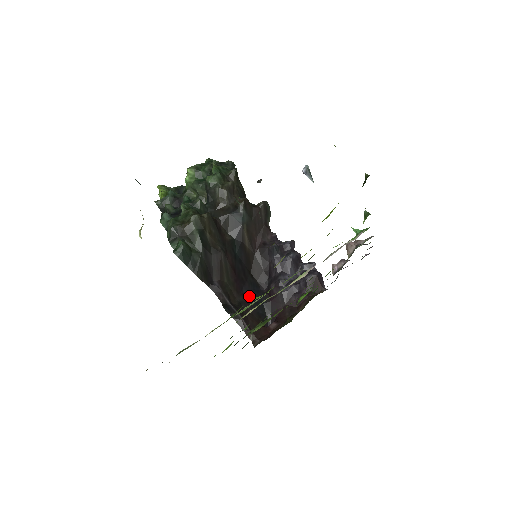
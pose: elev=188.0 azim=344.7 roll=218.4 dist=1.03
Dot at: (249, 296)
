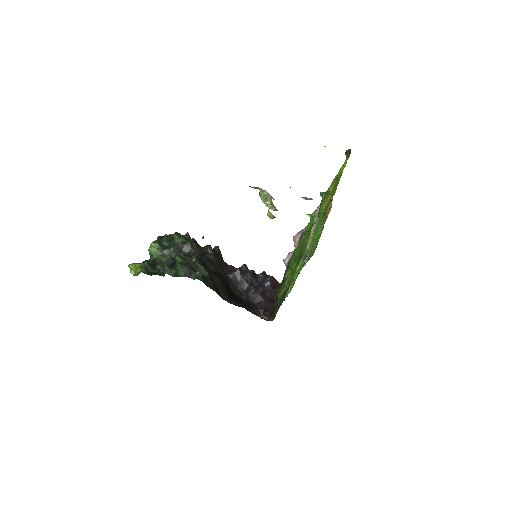
Dot at: (242, 303)
